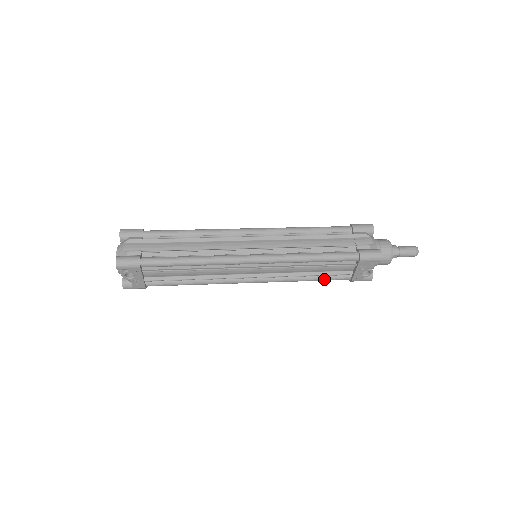
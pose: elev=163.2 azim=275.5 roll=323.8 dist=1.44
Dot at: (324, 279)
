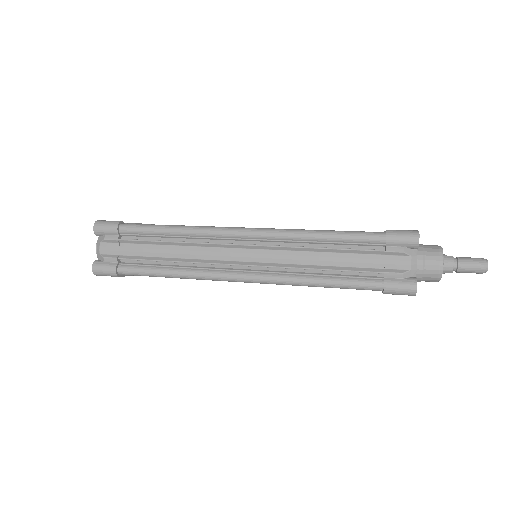
Dot at: occluded
